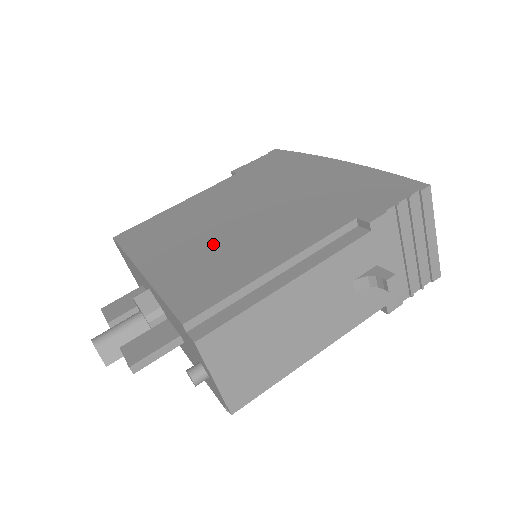
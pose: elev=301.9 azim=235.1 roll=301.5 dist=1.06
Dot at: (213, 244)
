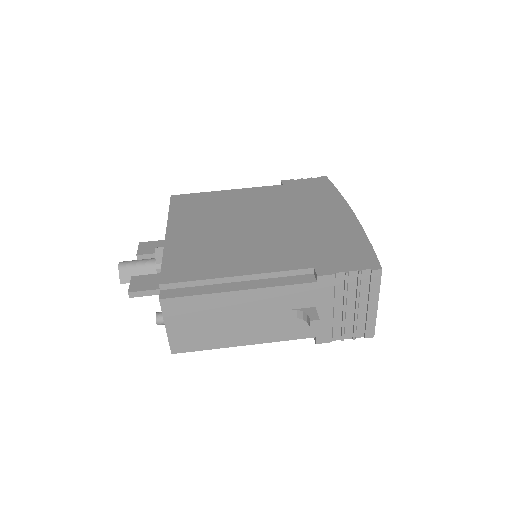
Dot at: (220, 237)
